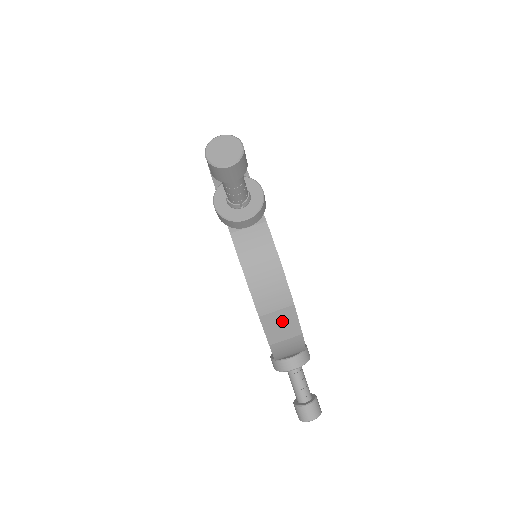
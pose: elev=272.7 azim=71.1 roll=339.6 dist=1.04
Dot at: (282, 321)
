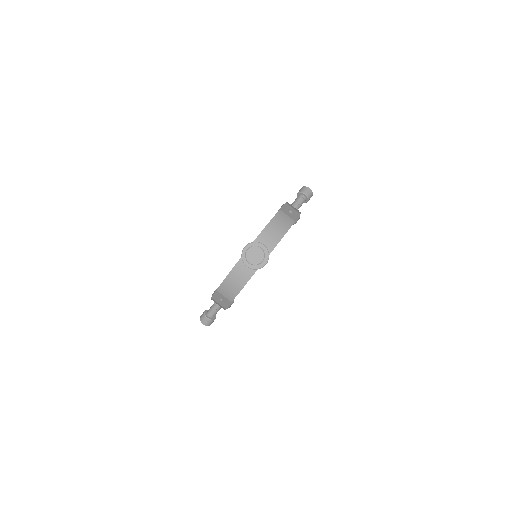
Dot at: (223, 299)
